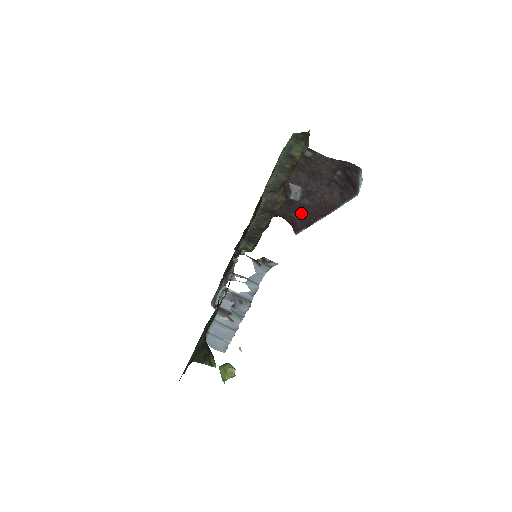
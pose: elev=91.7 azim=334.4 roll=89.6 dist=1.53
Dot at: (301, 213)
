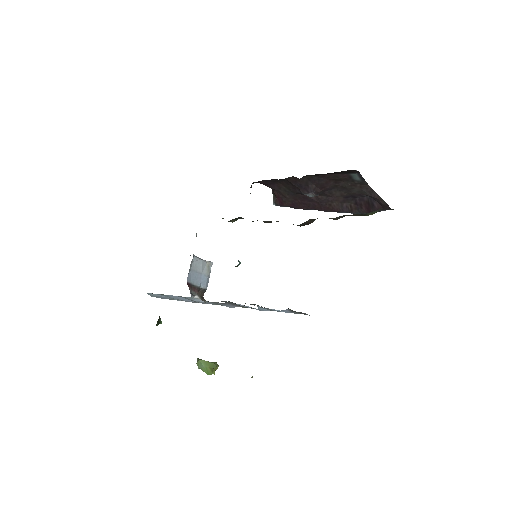
Dot at: (298, 200)
